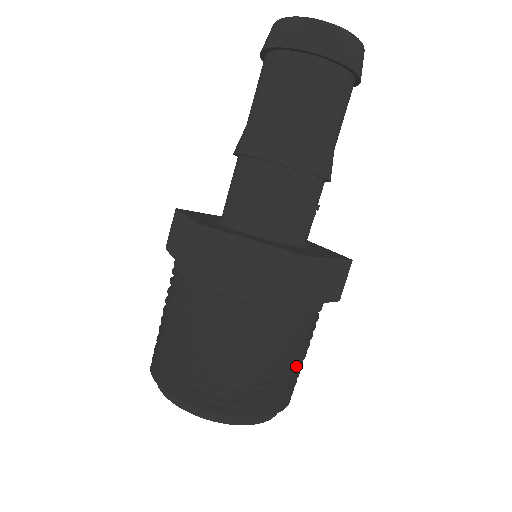
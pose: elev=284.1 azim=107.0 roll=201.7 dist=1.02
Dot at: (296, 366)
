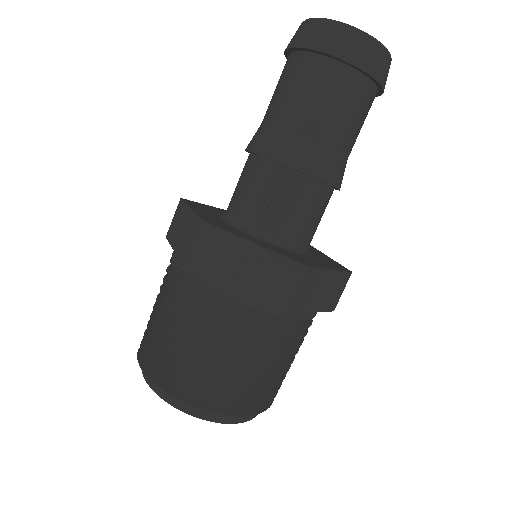
Dot at: (221, 366)
